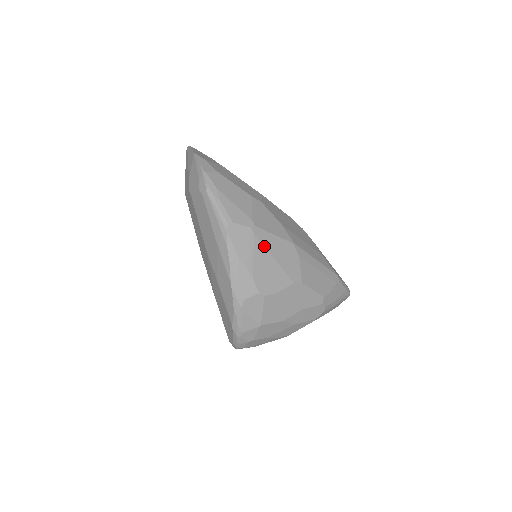
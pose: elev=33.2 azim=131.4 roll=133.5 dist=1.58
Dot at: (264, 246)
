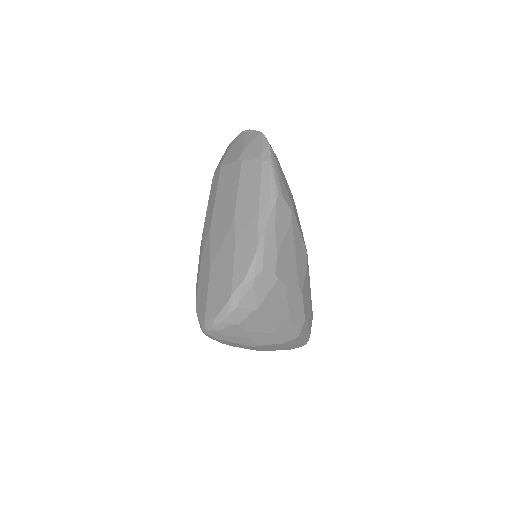
Dot at: (294, 235)
